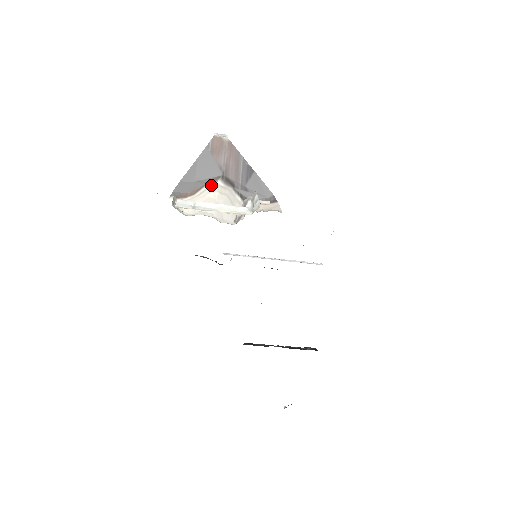
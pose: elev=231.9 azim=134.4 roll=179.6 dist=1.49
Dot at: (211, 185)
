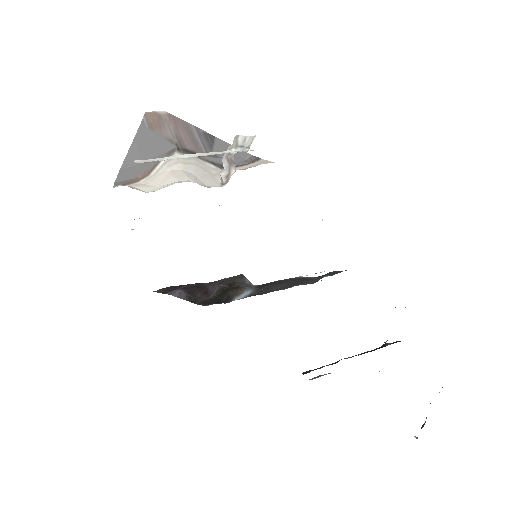
Dot at: occluded
